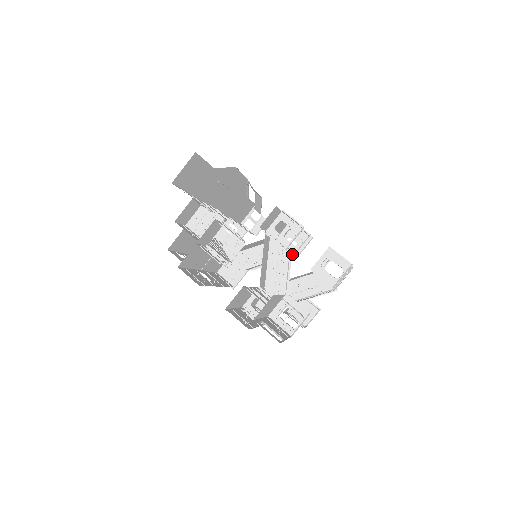
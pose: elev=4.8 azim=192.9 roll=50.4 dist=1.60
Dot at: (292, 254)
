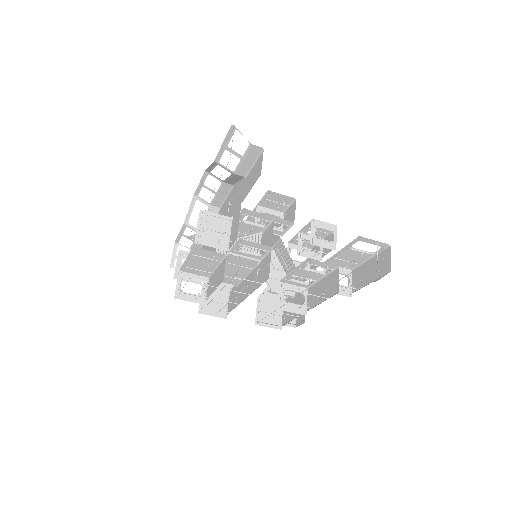
Dot at: occluded
